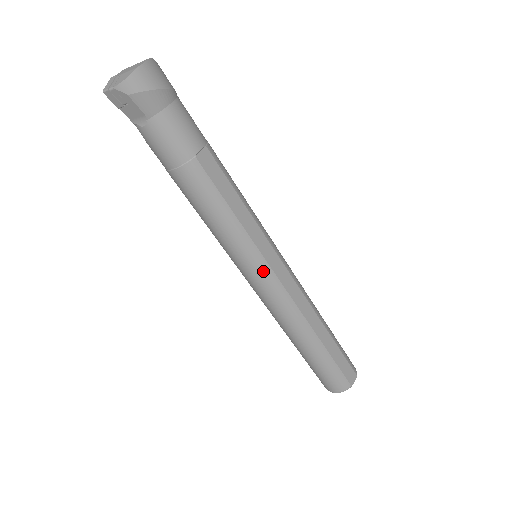
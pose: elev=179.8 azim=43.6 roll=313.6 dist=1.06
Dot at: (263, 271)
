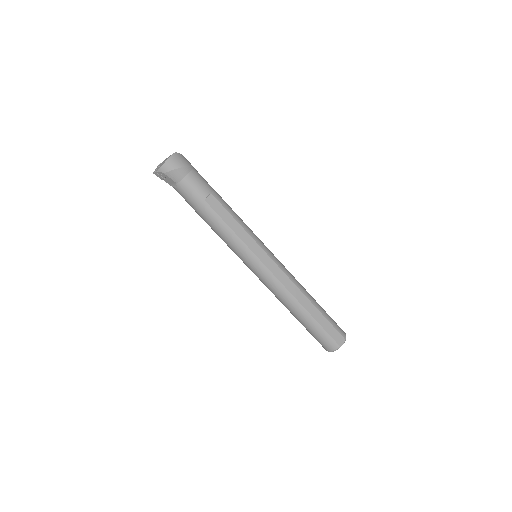
Dot at: (257, 265)
